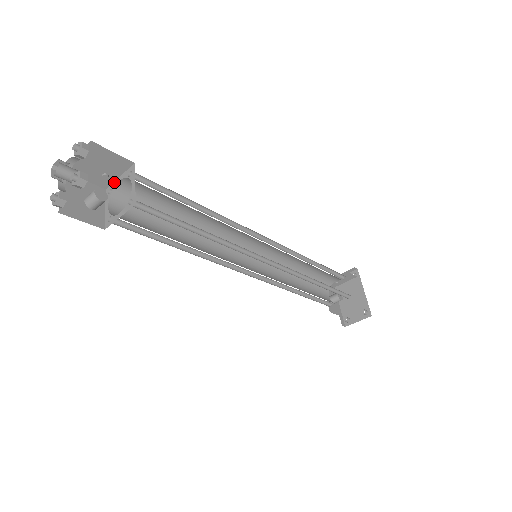
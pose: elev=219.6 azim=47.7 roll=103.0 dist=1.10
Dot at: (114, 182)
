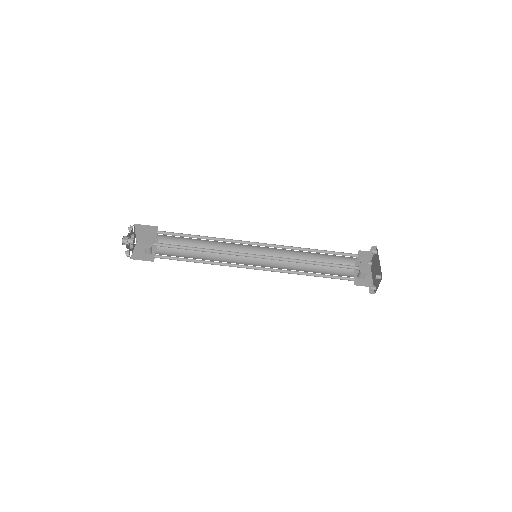
Dot at: (158, 239)
